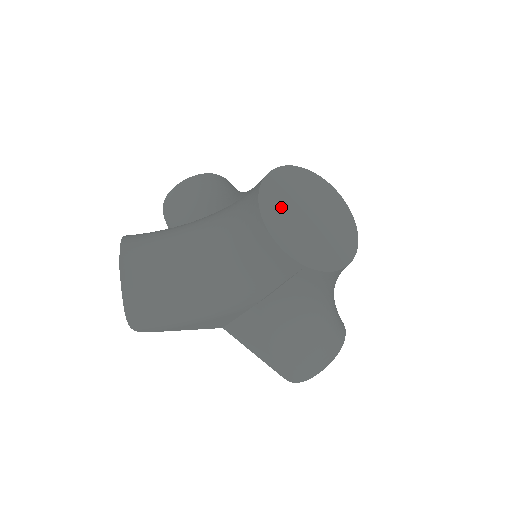
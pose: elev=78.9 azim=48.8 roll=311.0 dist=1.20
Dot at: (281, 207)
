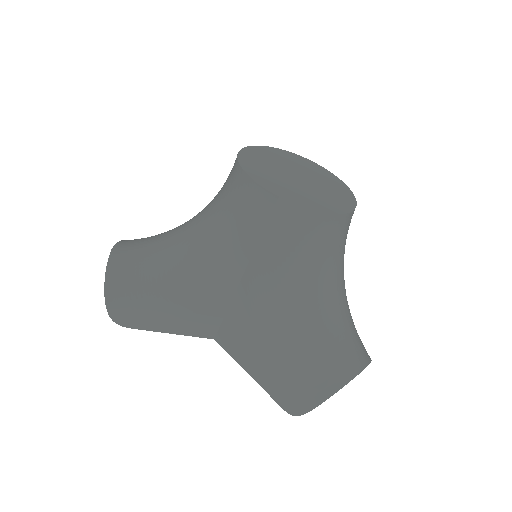
Dot at: (264, 162)
